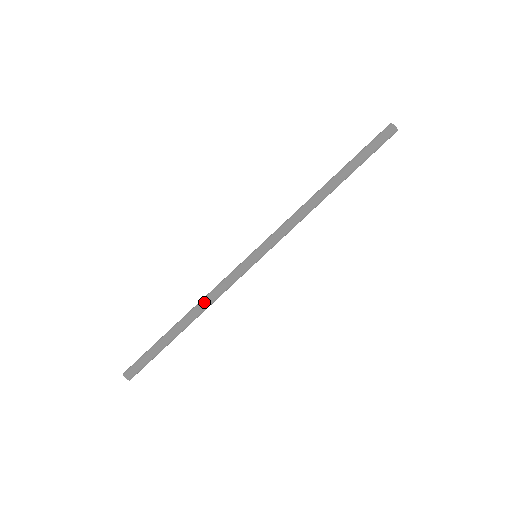
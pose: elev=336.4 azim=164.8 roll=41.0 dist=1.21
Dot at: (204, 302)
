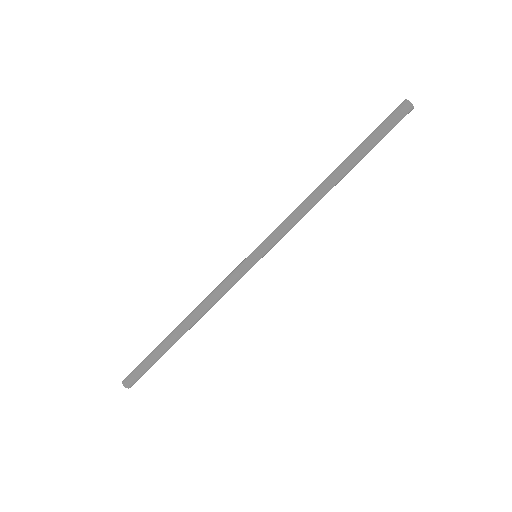
Dot at: (202, 307)
